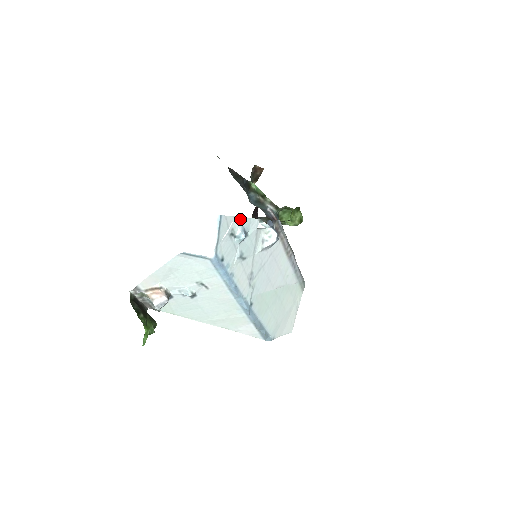
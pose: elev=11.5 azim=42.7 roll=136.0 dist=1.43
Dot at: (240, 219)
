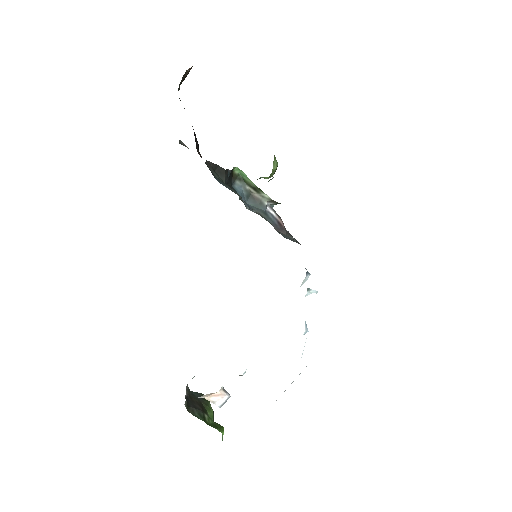
Dot at: occluded
